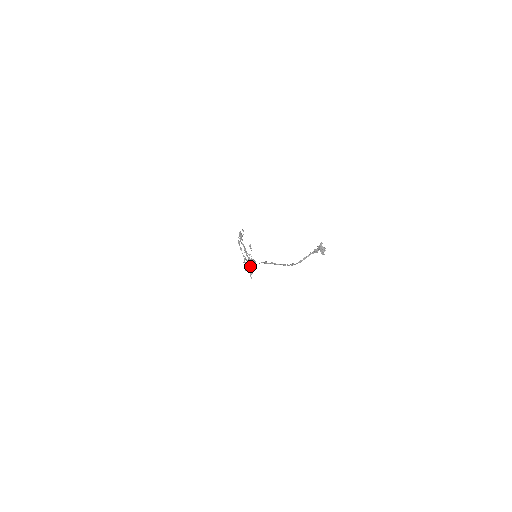
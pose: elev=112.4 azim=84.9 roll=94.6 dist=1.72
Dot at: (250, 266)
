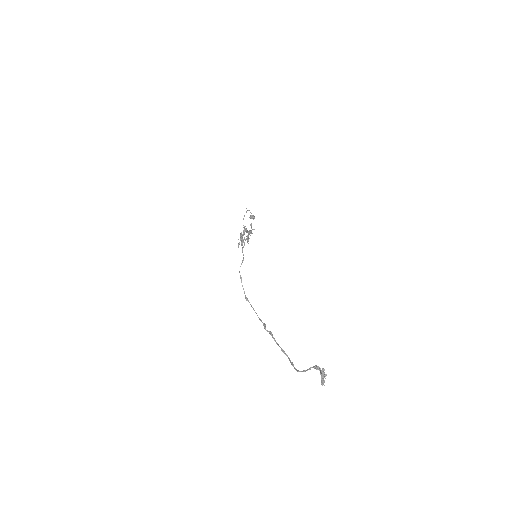
Dot at: occluded
